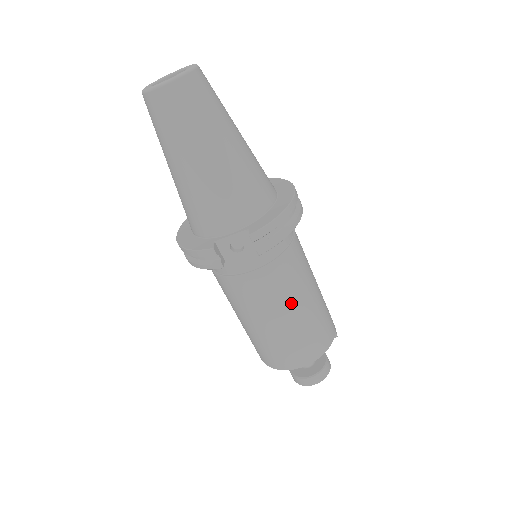
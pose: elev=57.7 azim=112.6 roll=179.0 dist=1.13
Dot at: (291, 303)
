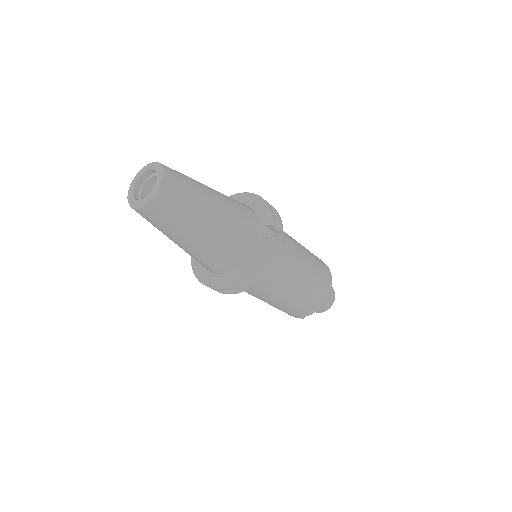
Dot at: (302, 253)
